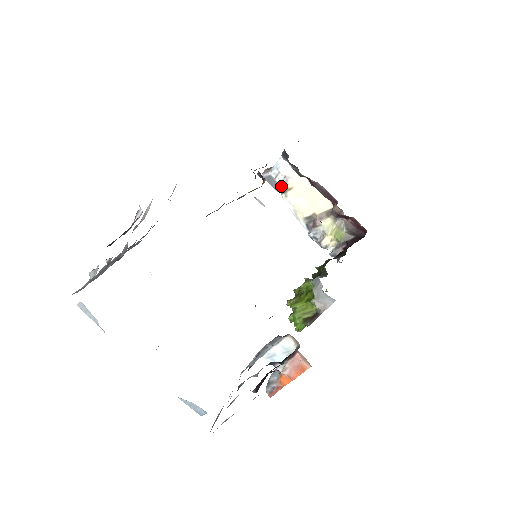
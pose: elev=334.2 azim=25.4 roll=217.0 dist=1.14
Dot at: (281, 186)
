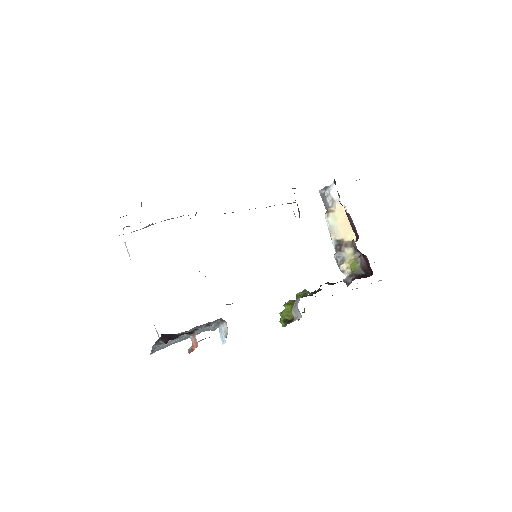
Dot at: (329, 206)
